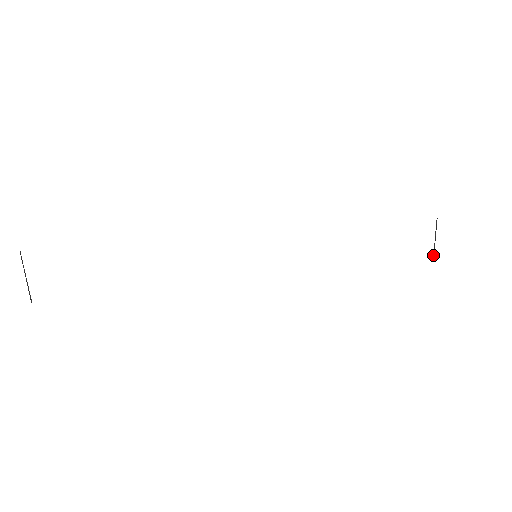
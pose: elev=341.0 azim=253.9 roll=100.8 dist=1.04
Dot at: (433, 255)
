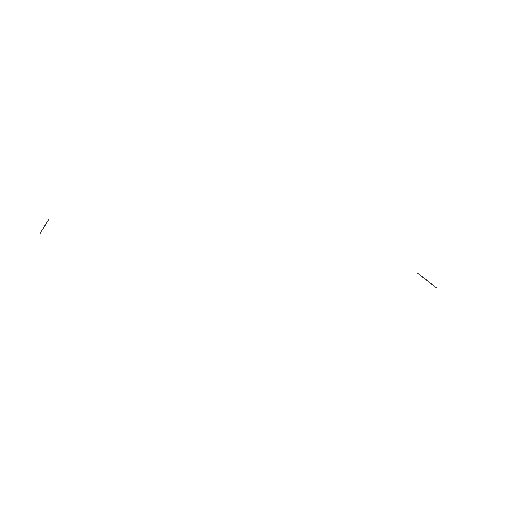
Dot at: occluded
